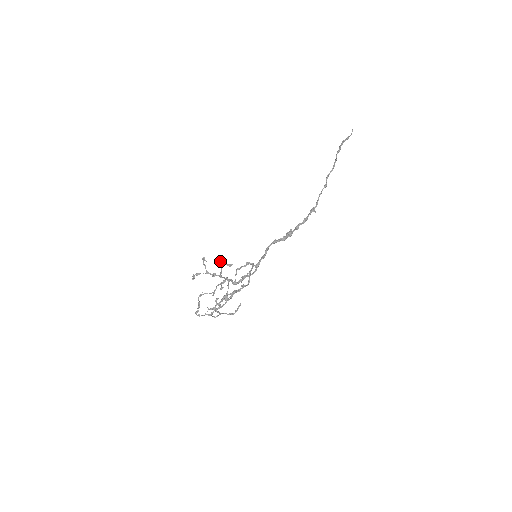
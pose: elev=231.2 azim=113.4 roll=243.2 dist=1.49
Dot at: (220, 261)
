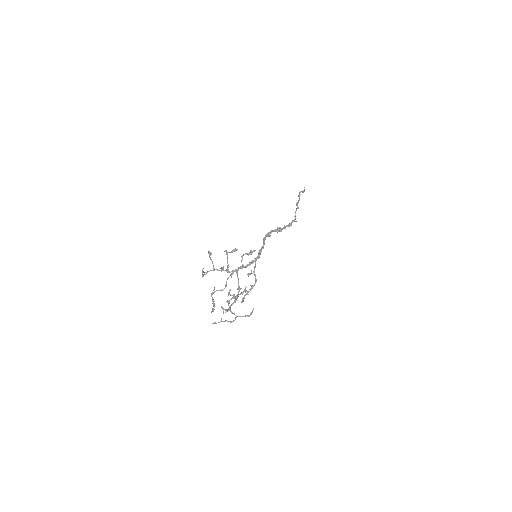
Dot at: (225, 251)
